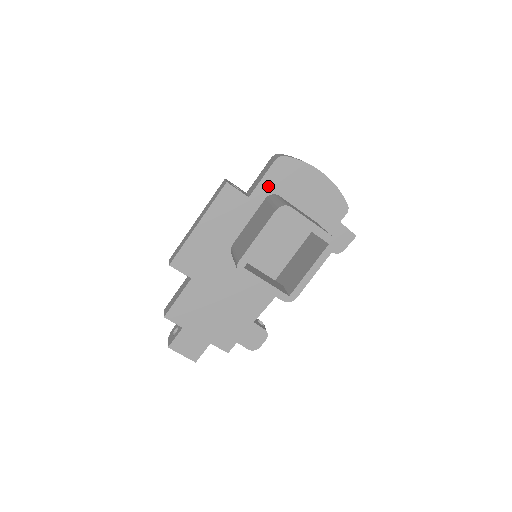
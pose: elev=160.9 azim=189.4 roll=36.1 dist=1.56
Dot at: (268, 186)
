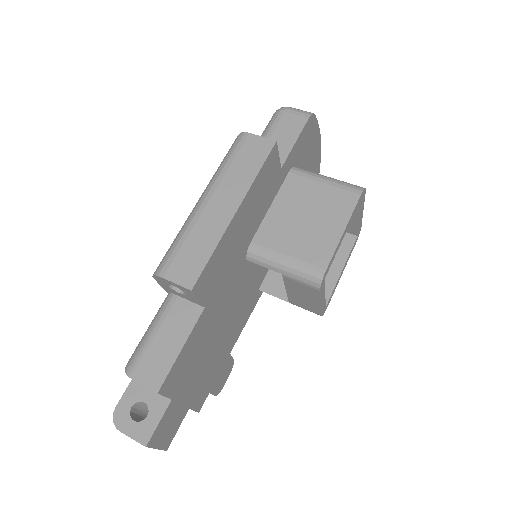
Dot at: (295, 154)
